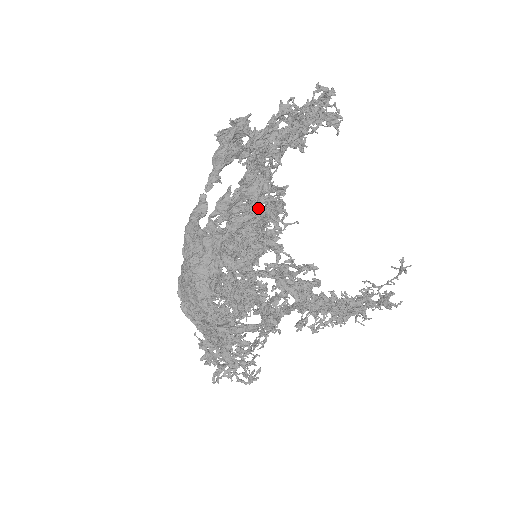
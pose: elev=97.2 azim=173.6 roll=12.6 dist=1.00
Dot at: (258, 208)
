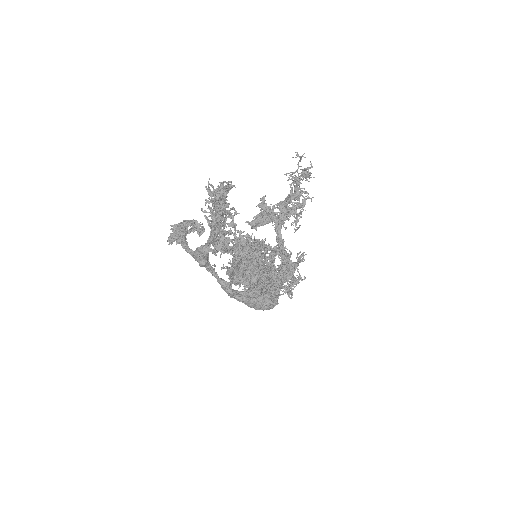
Dot at: (258, 267)
